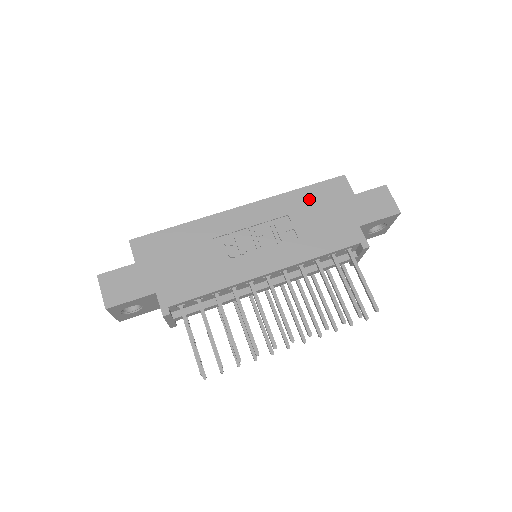
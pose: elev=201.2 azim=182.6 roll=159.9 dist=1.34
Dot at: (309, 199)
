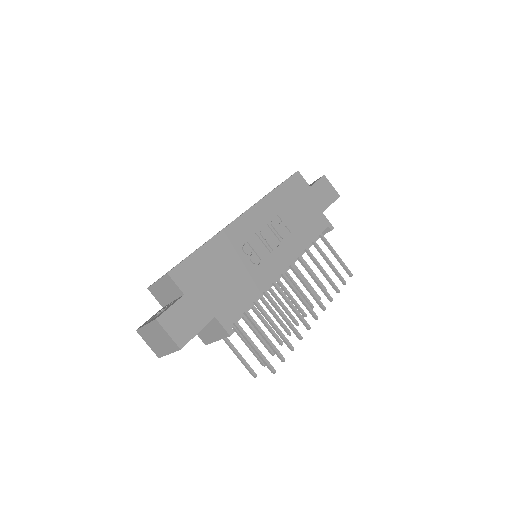
Dot at: (285, 197)
